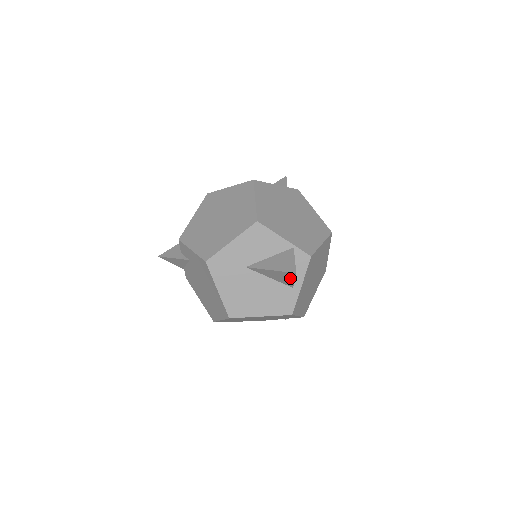
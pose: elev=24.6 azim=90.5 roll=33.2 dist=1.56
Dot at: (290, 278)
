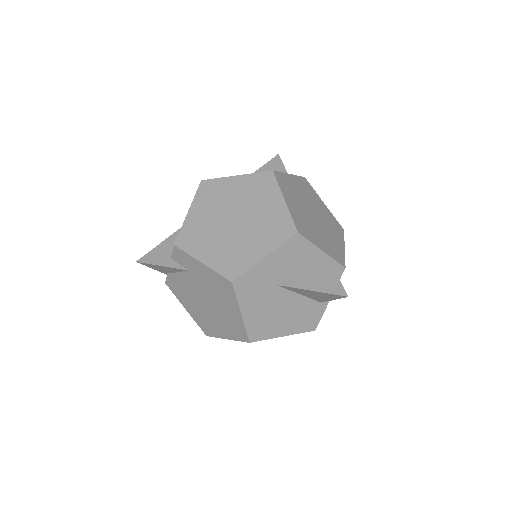
Dot at: (331, 298)
